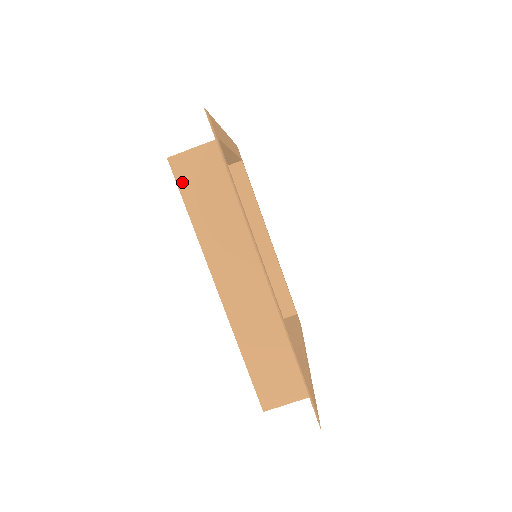
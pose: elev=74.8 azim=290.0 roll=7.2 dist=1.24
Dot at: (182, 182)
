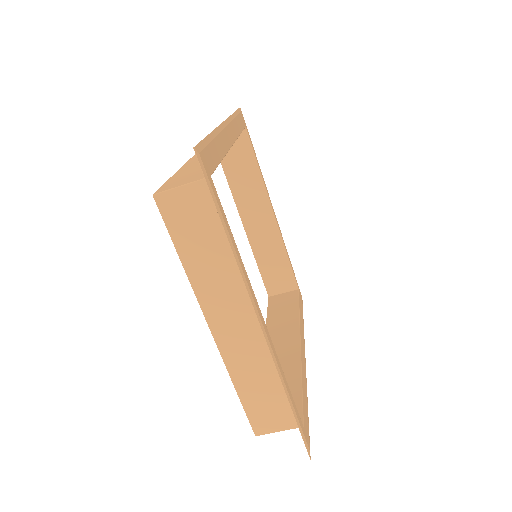
Dot at: (170, 222)
